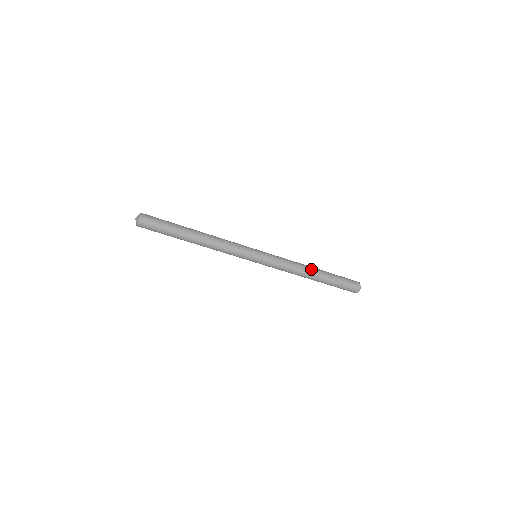
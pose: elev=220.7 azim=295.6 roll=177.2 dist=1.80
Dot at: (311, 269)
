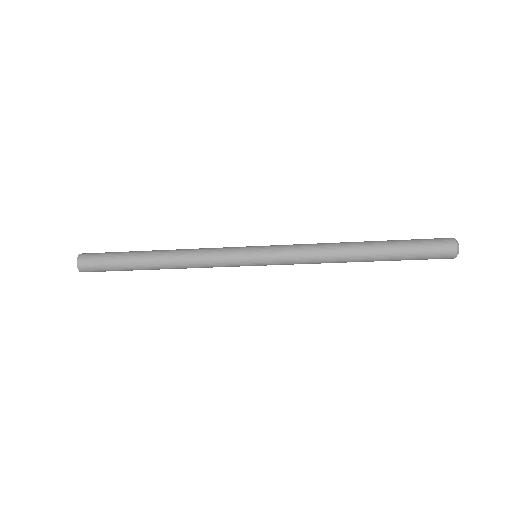
Dot at: (351, 242)
